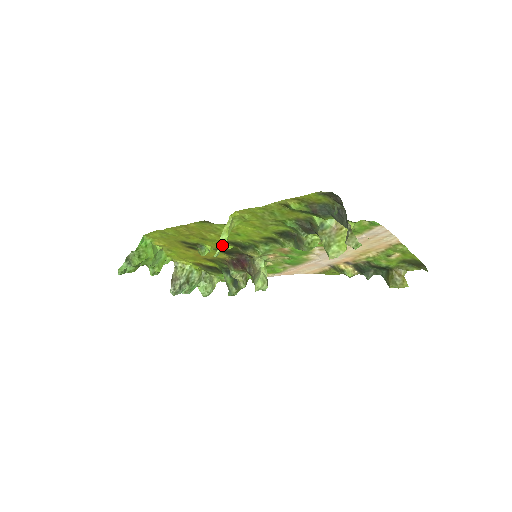
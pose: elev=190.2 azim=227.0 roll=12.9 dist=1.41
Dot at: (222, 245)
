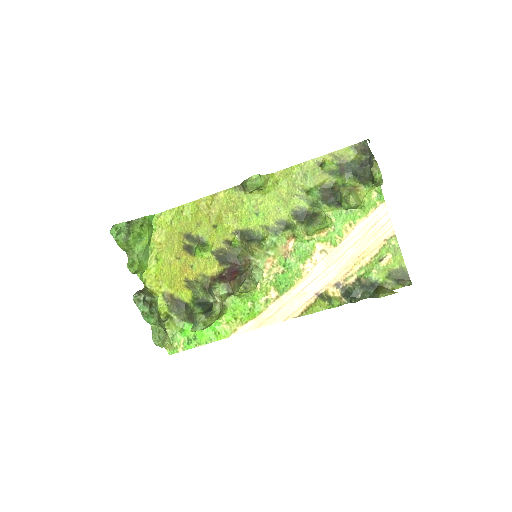
Dot at: (261, 179)
